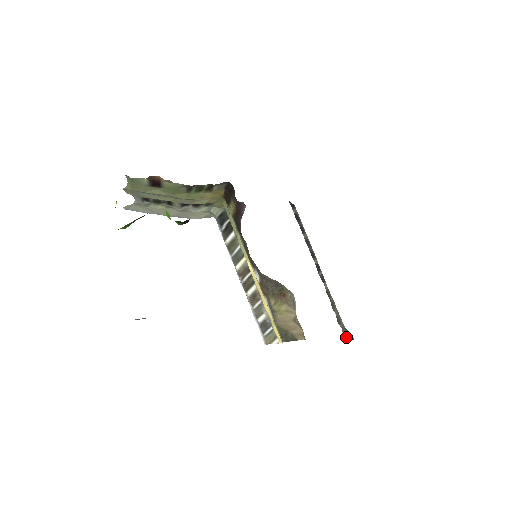
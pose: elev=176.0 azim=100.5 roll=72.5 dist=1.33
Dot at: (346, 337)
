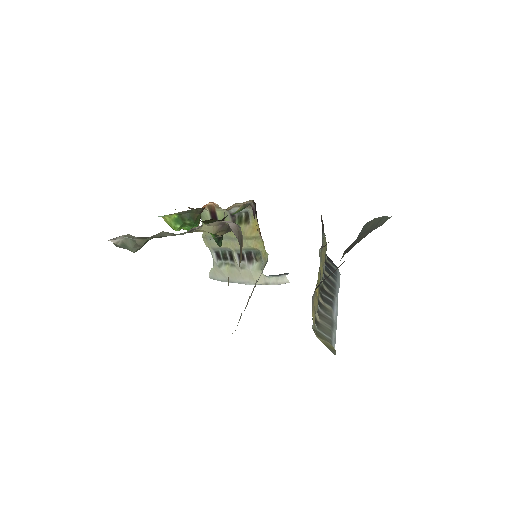
Dot at: (316, 335)
